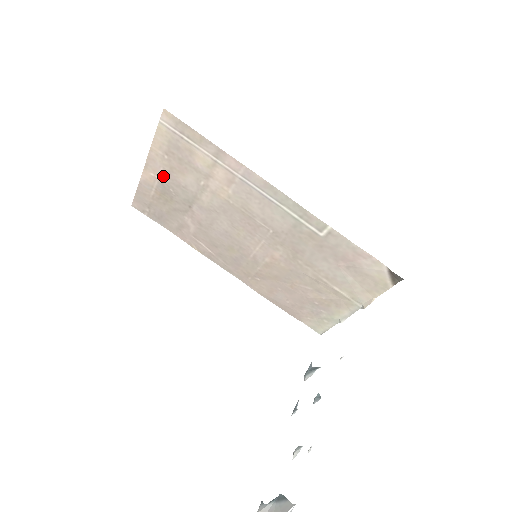
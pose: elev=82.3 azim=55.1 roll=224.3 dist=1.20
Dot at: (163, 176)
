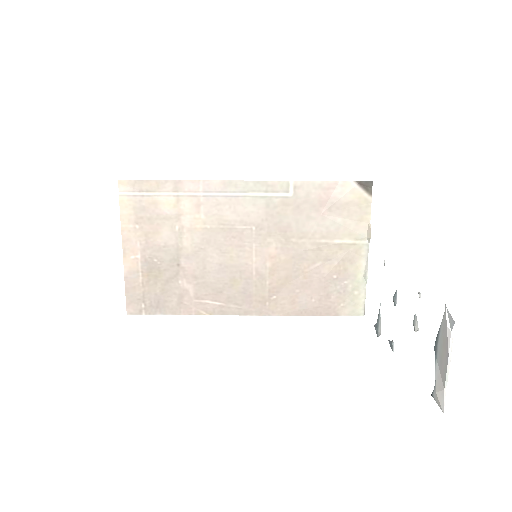
Dot at: (142, 250)
